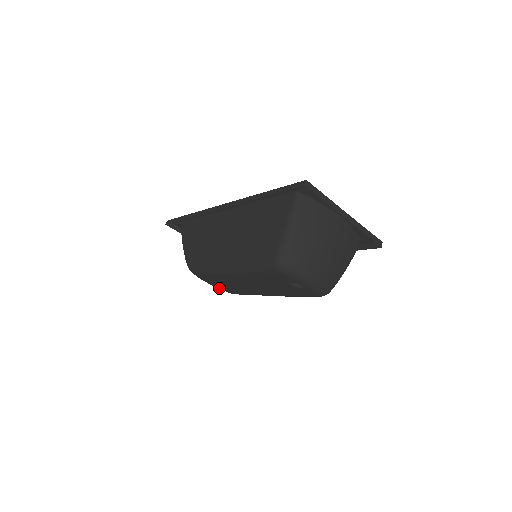
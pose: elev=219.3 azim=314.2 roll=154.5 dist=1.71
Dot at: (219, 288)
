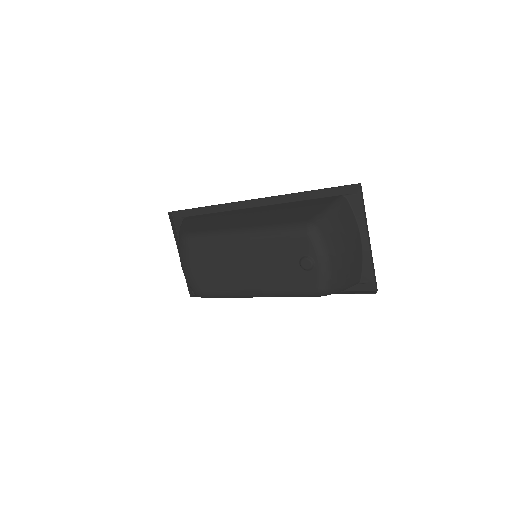
Dot at: (193, 278)
